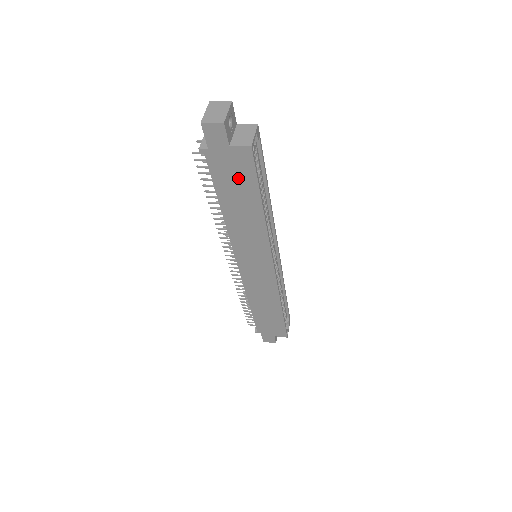
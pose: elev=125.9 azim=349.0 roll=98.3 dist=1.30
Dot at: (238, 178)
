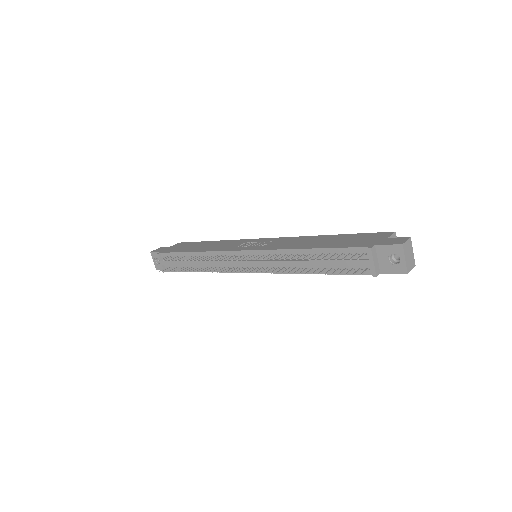
Dot at: occluded
